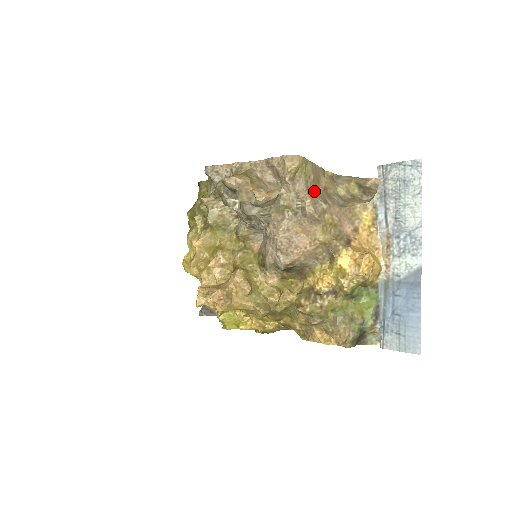
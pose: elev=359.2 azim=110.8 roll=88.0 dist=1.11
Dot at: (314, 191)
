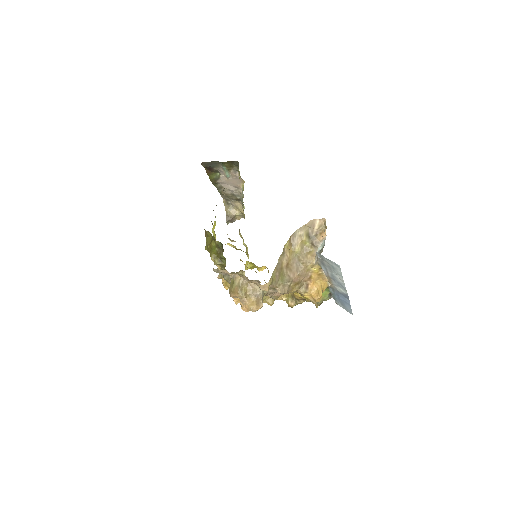
Dot at: (281, 280)
